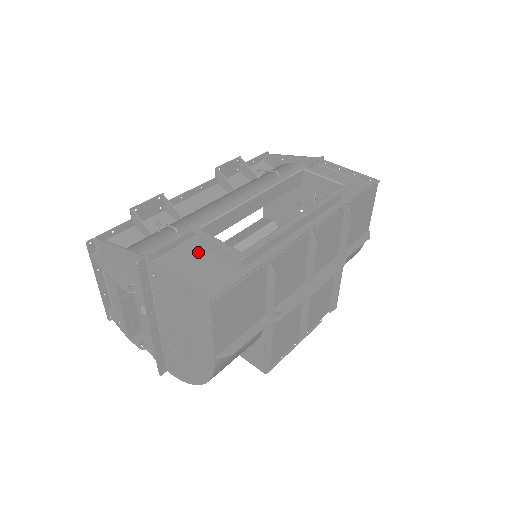
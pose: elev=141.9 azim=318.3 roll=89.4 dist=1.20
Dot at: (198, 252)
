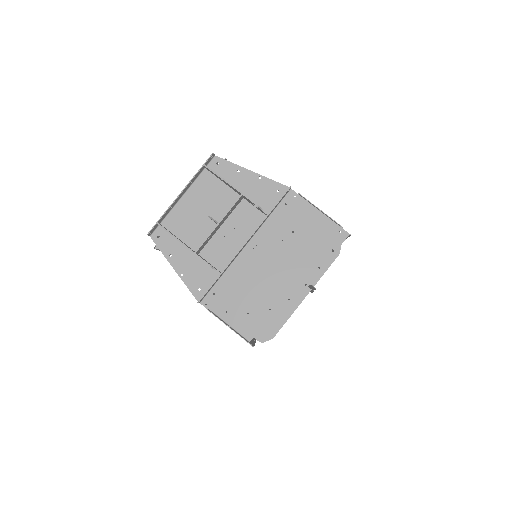
Dot at: occluded
